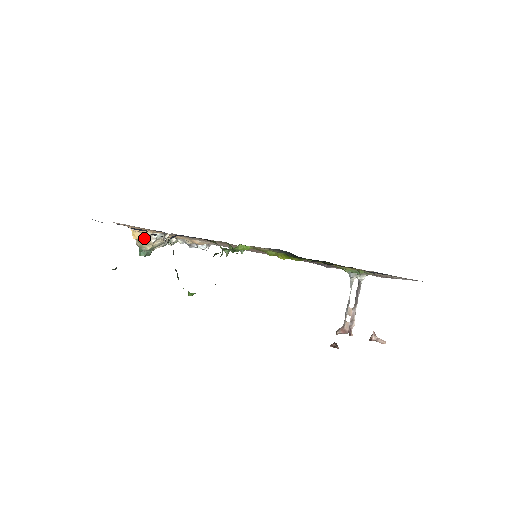
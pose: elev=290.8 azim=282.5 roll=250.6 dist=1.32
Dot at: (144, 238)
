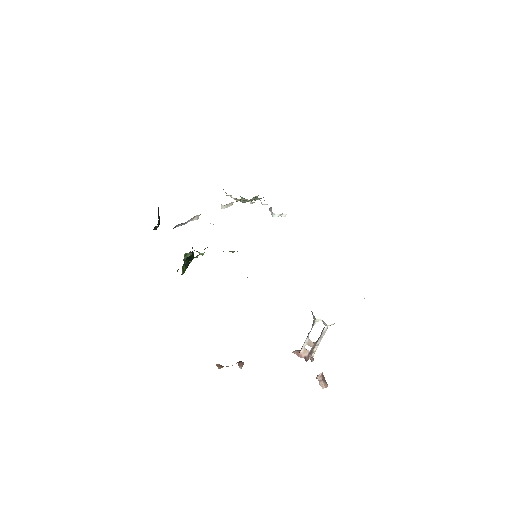
Dot at: occluded
